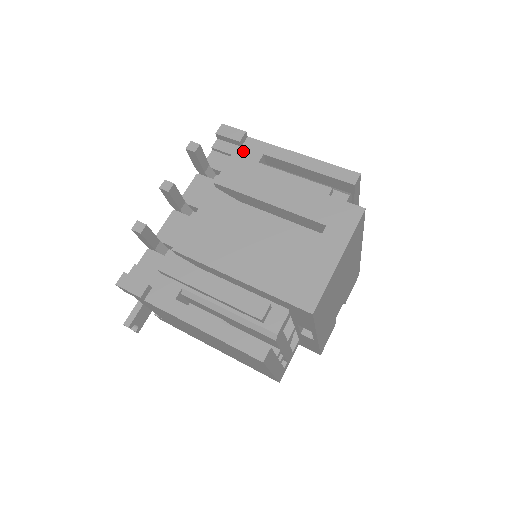
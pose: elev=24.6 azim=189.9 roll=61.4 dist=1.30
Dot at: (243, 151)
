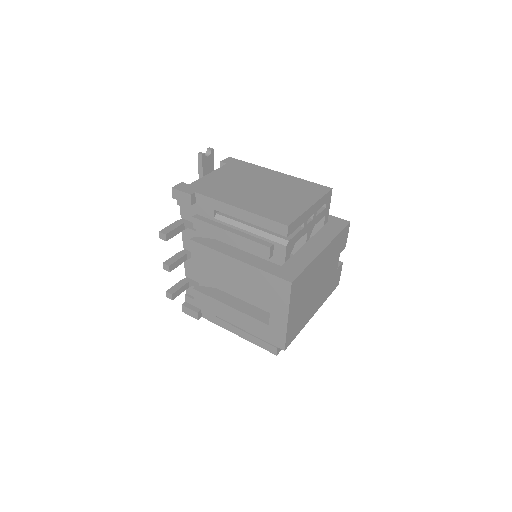
Dot at: (199, 207)
